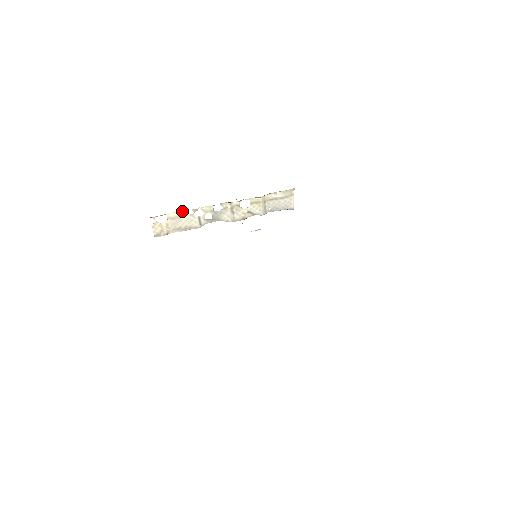
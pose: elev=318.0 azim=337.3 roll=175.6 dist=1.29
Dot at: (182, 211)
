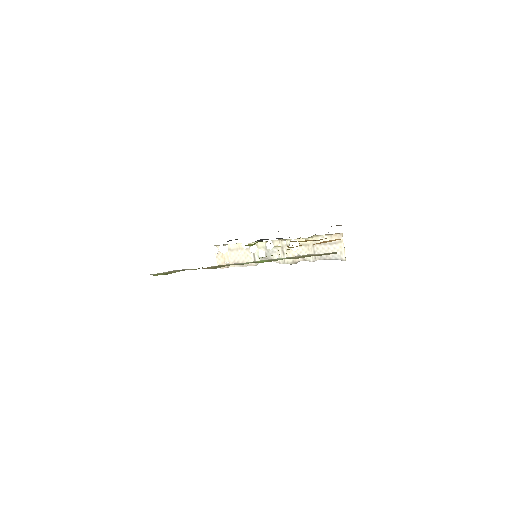
Dot at: (240, 244)
